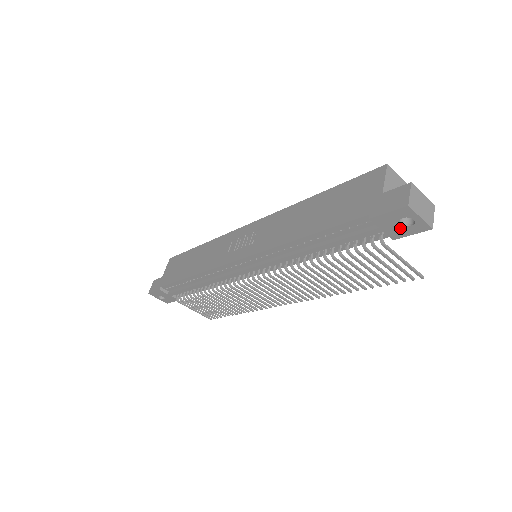
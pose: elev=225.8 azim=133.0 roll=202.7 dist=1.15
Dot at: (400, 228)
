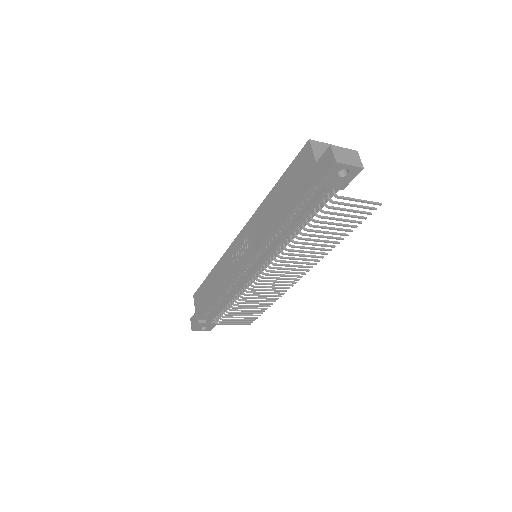
Dot at: (342, 180)
